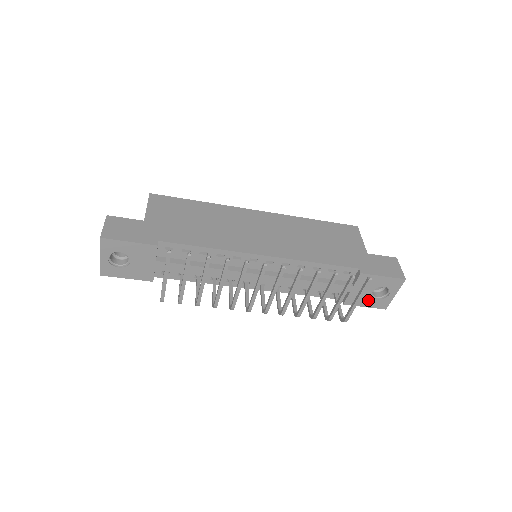
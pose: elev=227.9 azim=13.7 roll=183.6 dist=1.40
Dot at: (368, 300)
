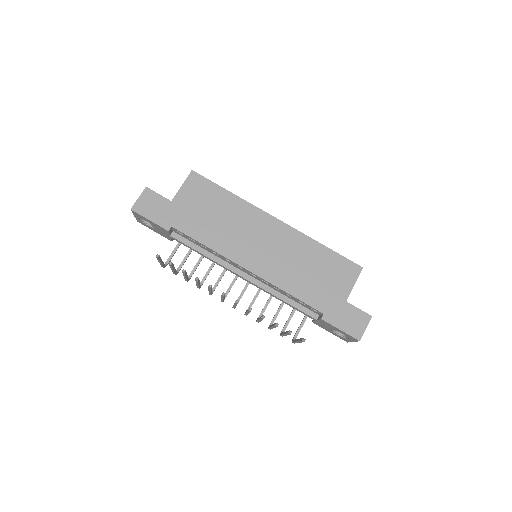
Dot at: (331, 331)
